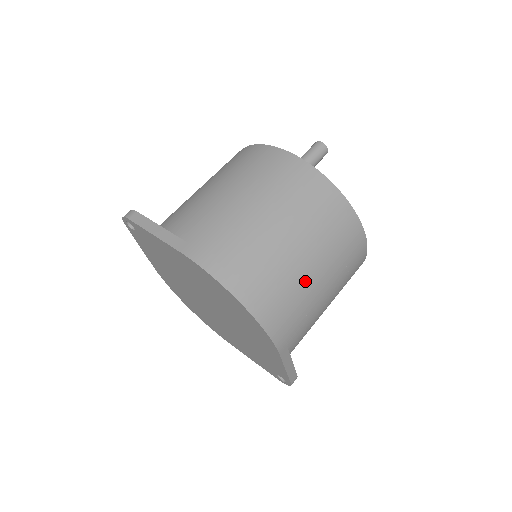
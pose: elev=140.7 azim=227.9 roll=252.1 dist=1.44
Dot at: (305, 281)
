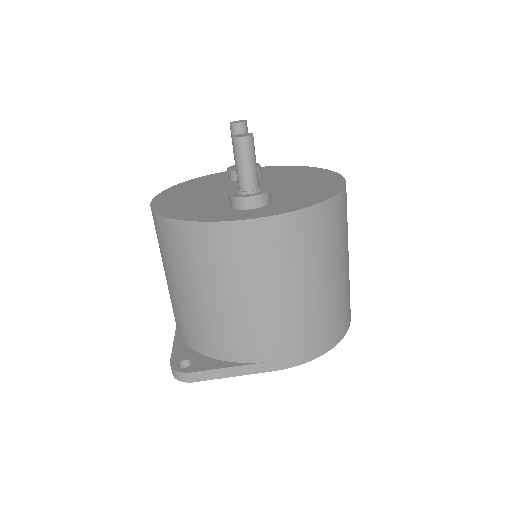
Dot at: (347, 275)
